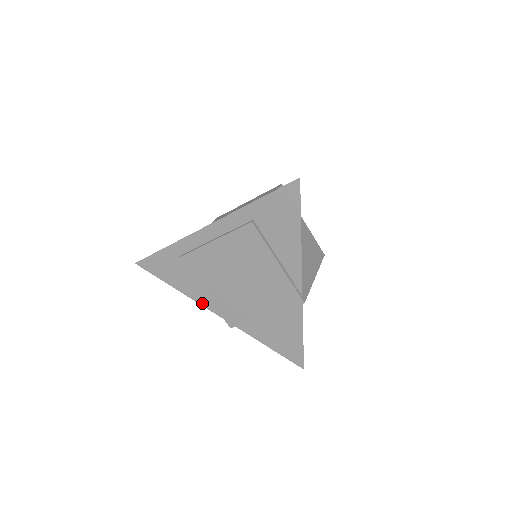
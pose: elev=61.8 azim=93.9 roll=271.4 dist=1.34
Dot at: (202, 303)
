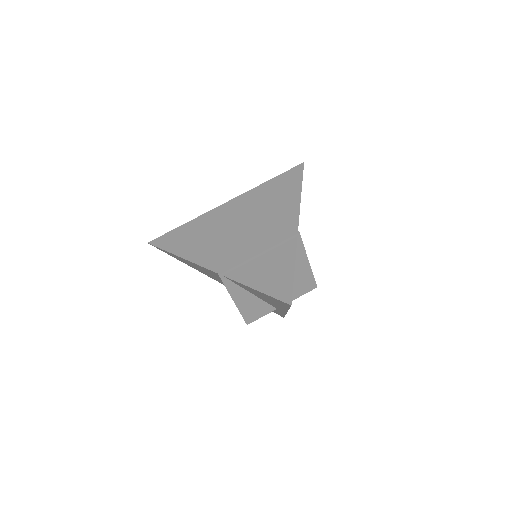
Dot at: (197, 262)
